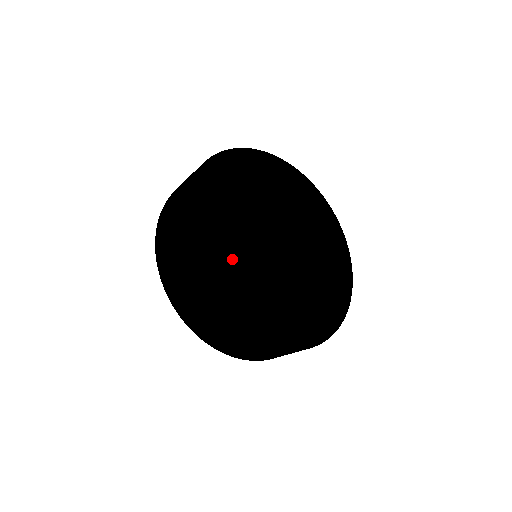
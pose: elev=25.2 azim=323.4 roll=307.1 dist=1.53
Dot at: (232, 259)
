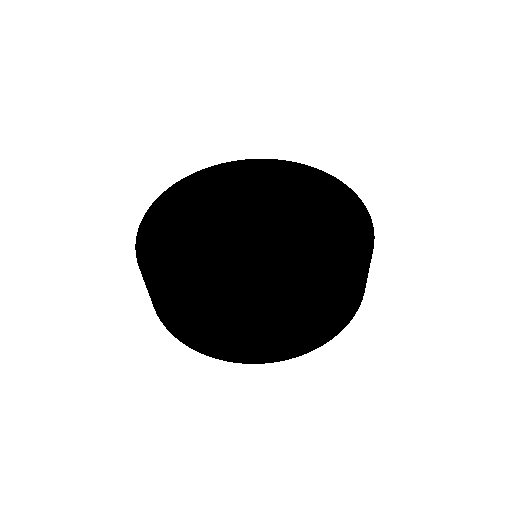
Dot at: (239, 253)
